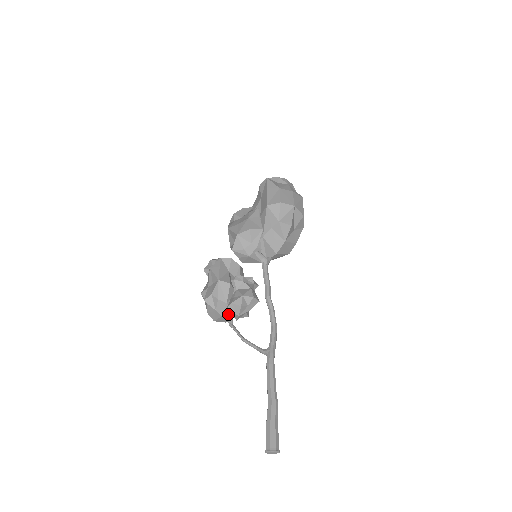
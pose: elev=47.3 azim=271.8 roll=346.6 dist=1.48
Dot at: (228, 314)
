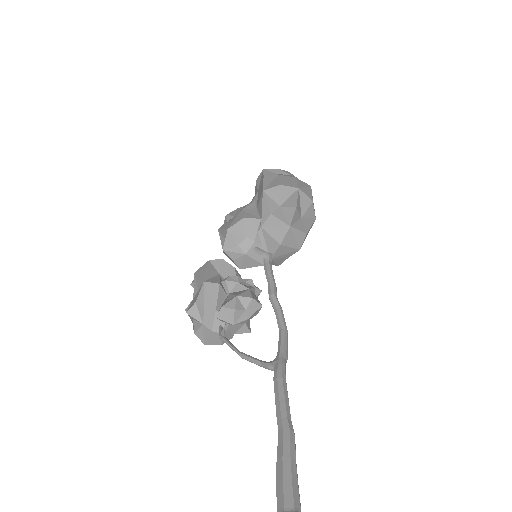
Dot at: (220, 326)
